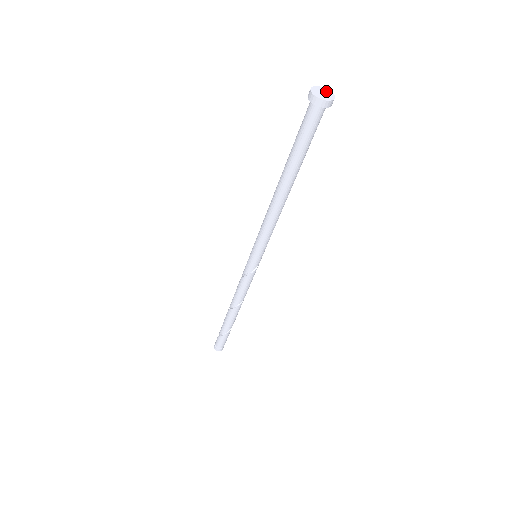
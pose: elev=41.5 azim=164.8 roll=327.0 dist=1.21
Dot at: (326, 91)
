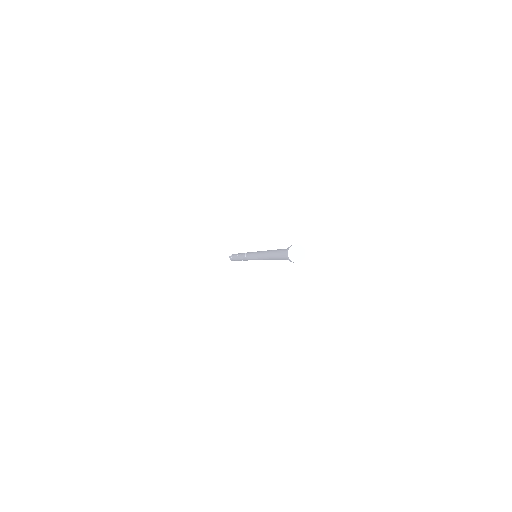
Dot at: (296, 248)
